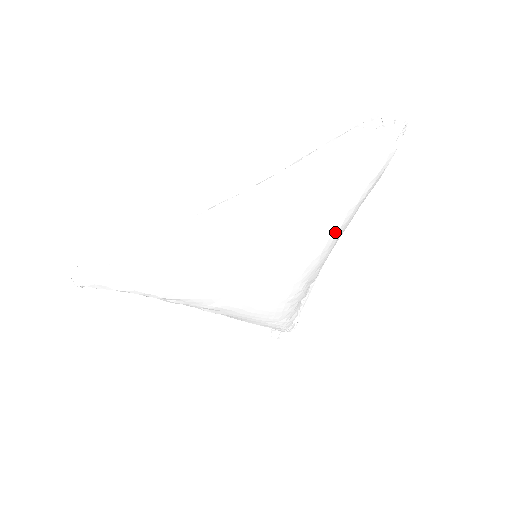
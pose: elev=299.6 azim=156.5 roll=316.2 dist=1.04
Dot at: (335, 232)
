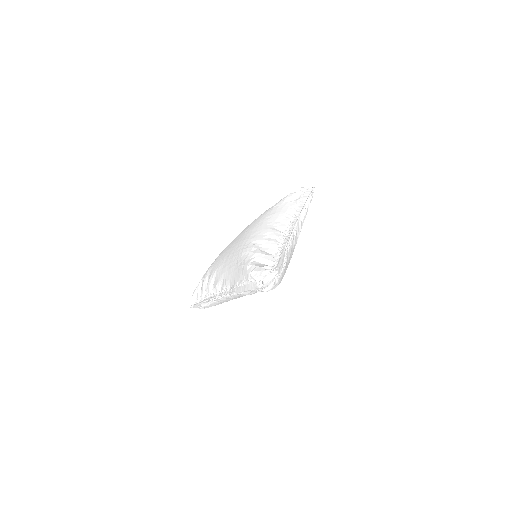
Dot at: occluded
